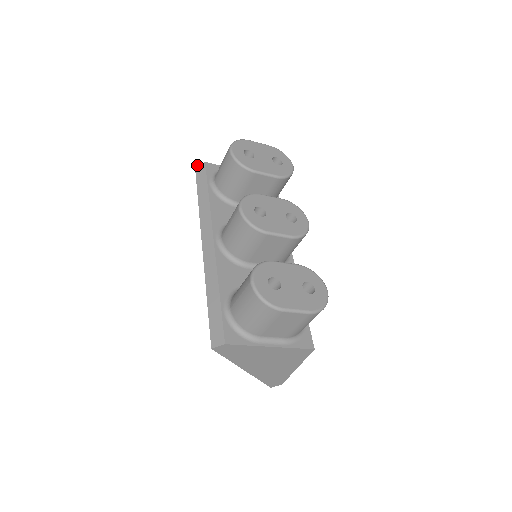
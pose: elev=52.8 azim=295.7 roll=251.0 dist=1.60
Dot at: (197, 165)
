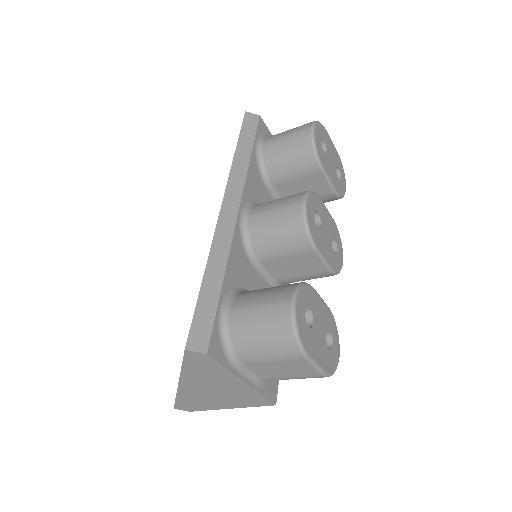
Dot at: occluded
